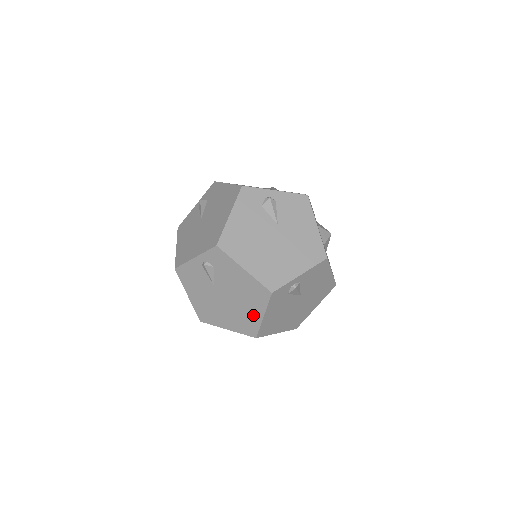
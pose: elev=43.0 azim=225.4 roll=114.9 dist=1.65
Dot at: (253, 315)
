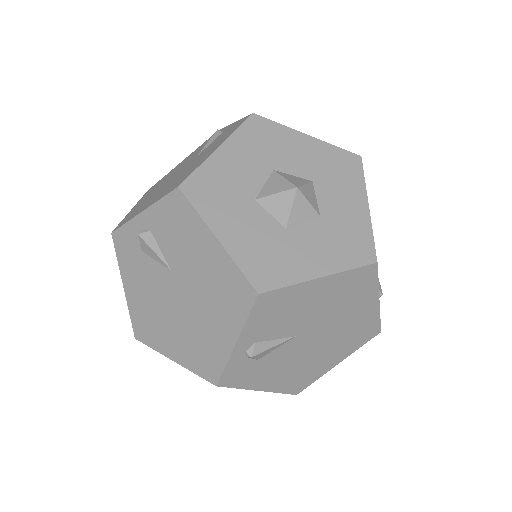
Dot at: occluded
